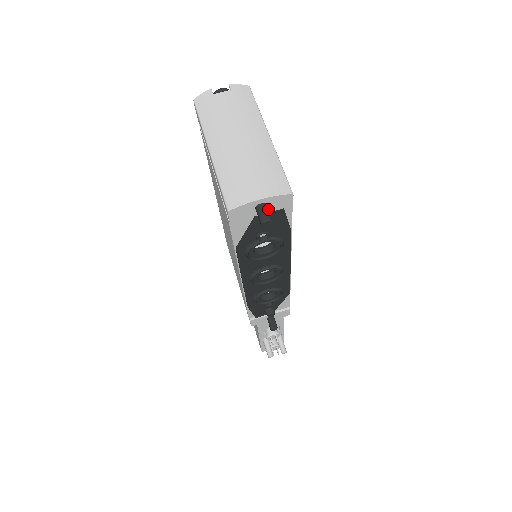
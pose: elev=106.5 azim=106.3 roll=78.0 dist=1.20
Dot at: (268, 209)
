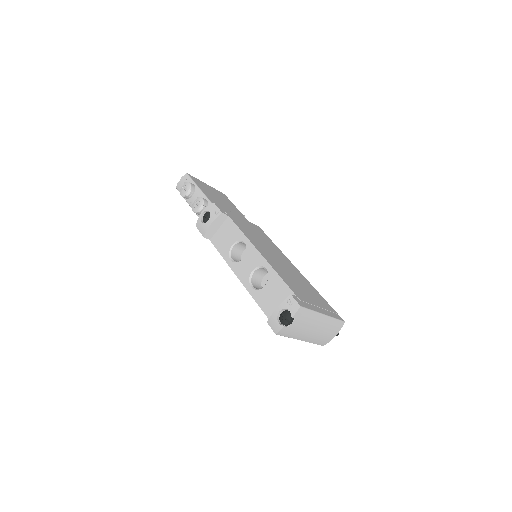
Dot at: occluded
